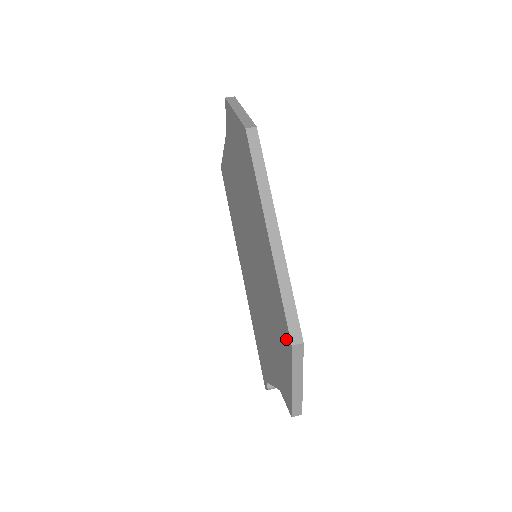
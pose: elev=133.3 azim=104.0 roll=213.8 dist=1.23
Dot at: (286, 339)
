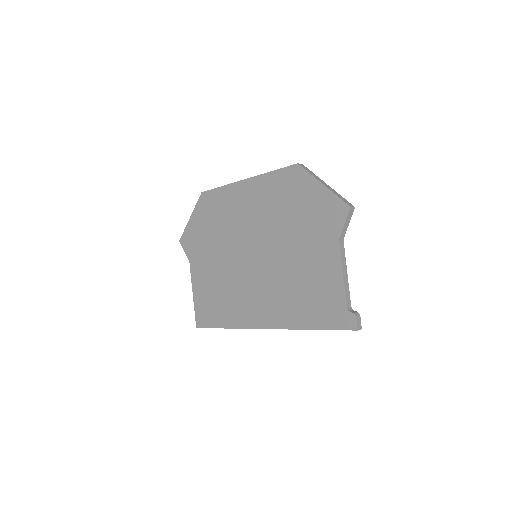
Dot at: (296, 176)
